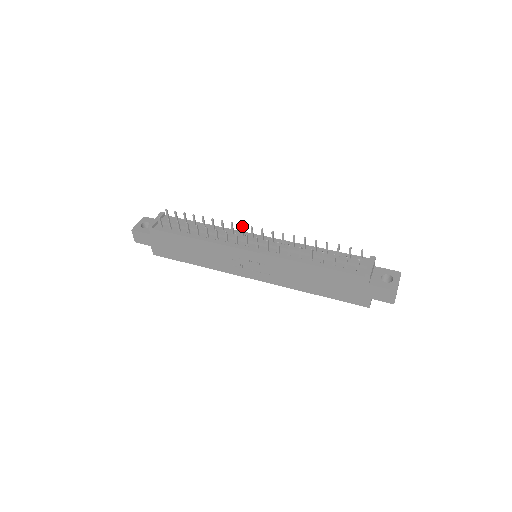
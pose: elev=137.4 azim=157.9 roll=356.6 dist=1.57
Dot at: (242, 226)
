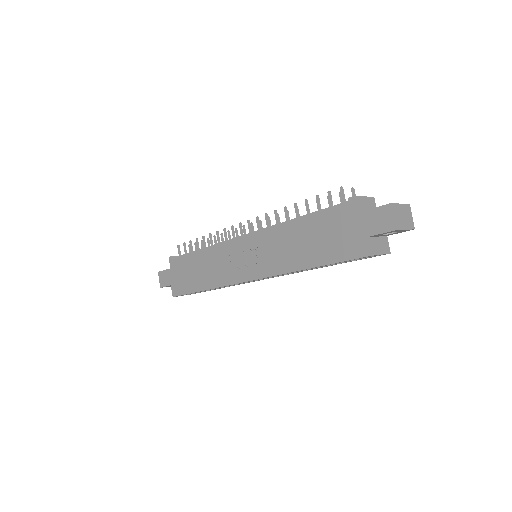
Dot at: (244, 227)
